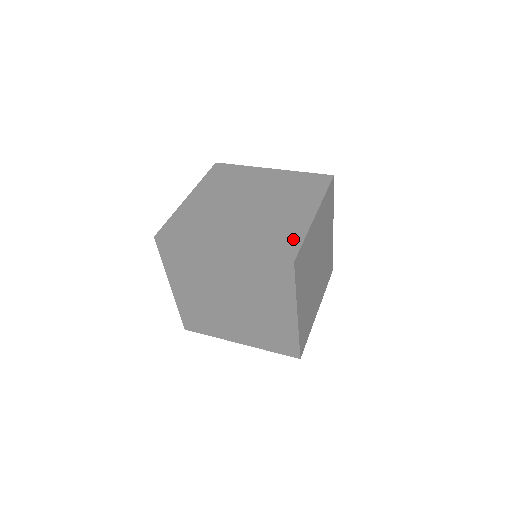
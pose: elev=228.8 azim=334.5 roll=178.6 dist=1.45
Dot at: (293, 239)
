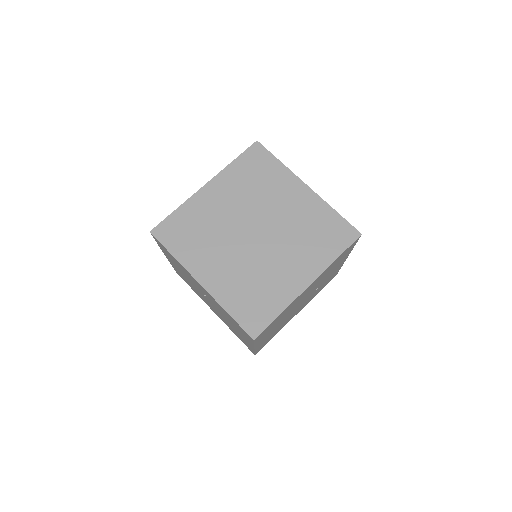
Dot at: occluded
